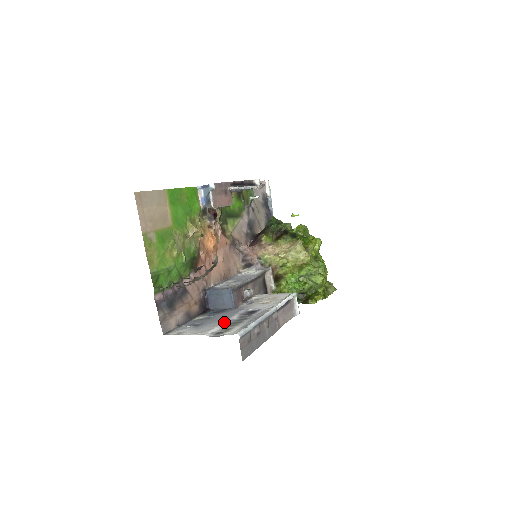
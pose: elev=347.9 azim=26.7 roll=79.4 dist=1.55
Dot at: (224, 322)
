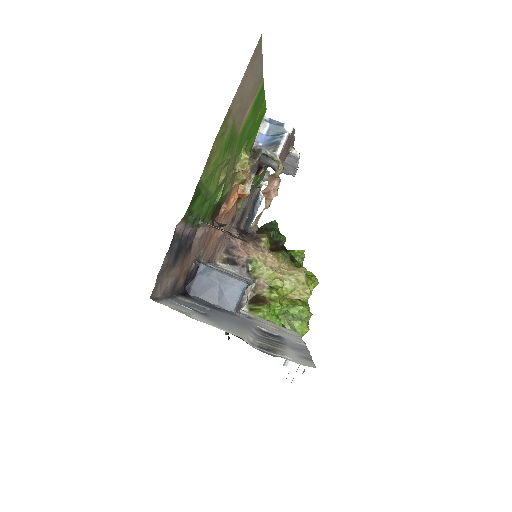
Dot at: (250, 331)
